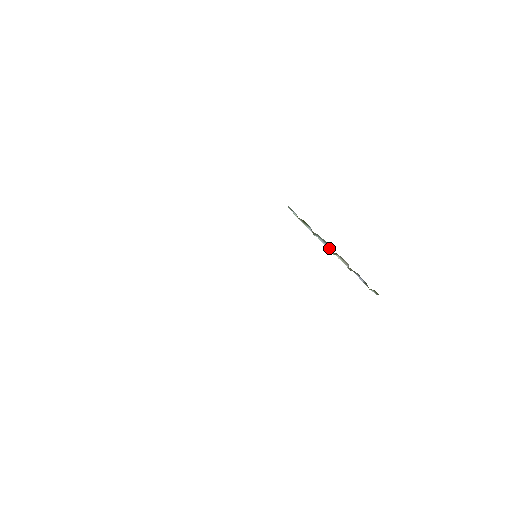
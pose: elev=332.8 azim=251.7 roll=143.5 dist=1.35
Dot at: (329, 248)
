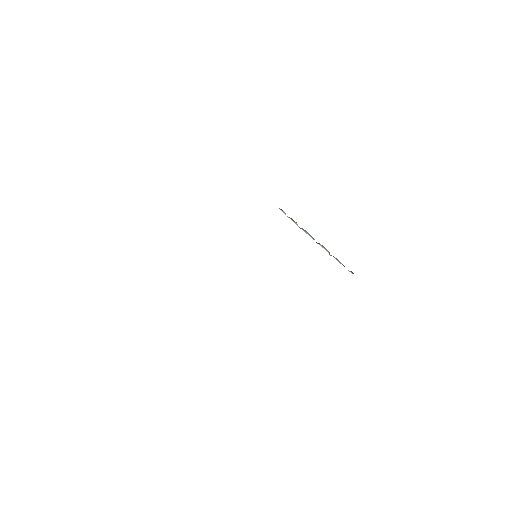
Dot at: (313, 239)
